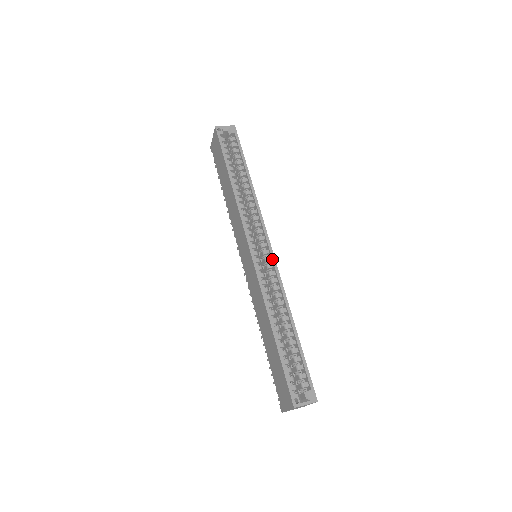
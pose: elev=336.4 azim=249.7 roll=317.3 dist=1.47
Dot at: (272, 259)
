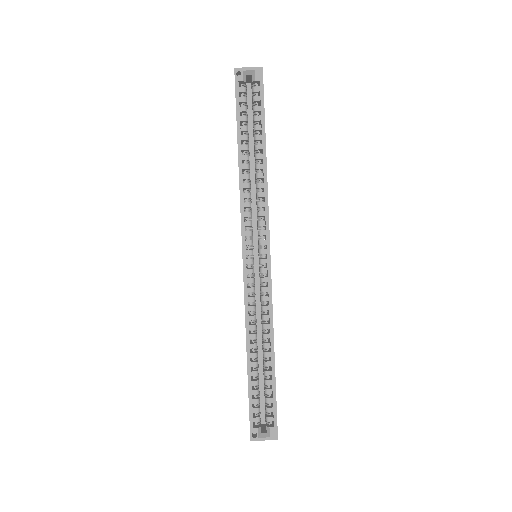
Dot at: (267, 273)
